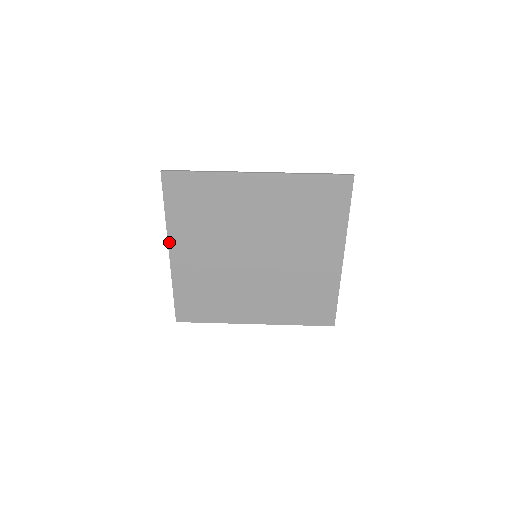
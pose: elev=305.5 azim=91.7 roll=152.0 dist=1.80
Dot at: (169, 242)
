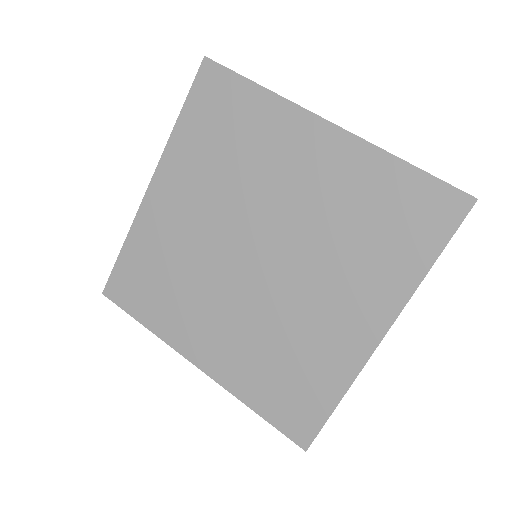
Dot at: (158, 167)
